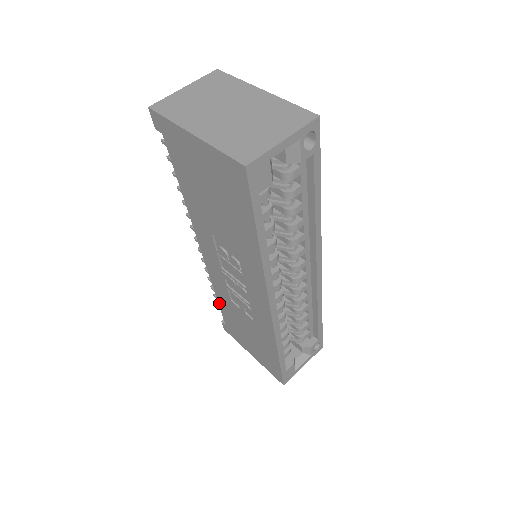
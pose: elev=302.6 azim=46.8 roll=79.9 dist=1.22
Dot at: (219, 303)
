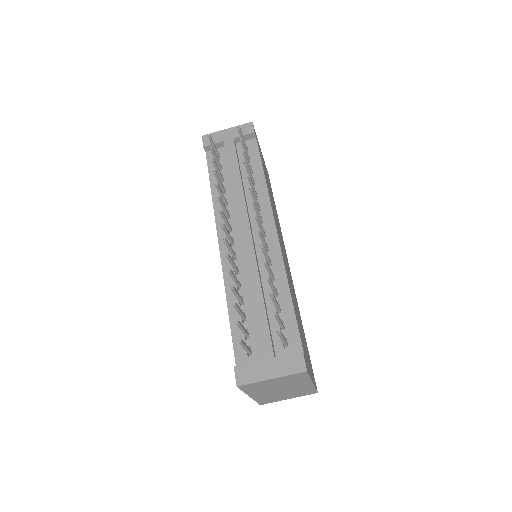
Dot at: (210, 185)
